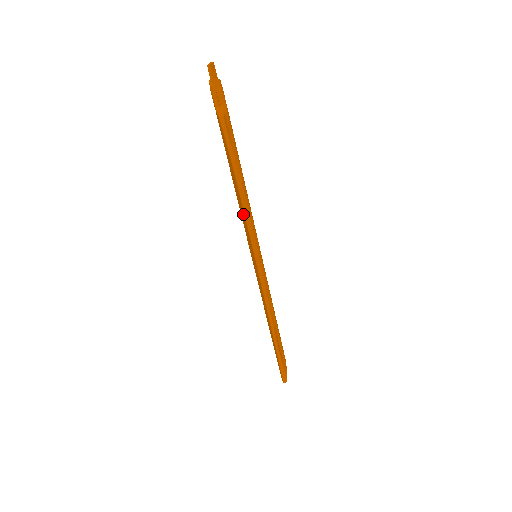
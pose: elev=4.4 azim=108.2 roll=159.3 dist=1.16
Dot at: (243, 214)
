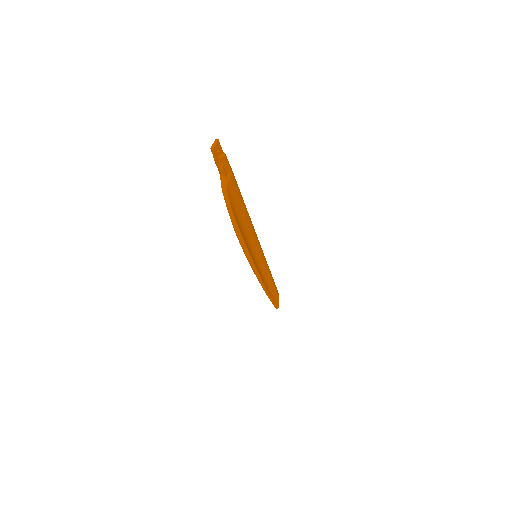
Dot at: occluded
